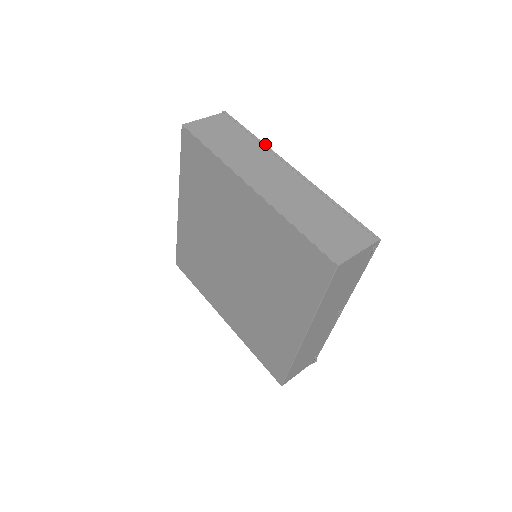
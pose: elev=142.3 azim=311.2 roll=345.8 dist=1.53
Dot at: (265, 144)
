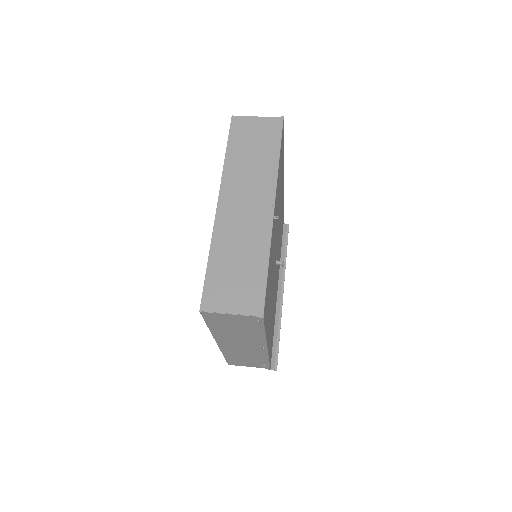
Dot at: (278, 168)
